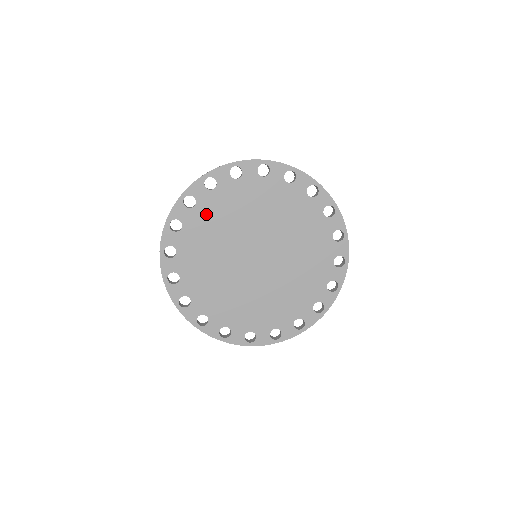
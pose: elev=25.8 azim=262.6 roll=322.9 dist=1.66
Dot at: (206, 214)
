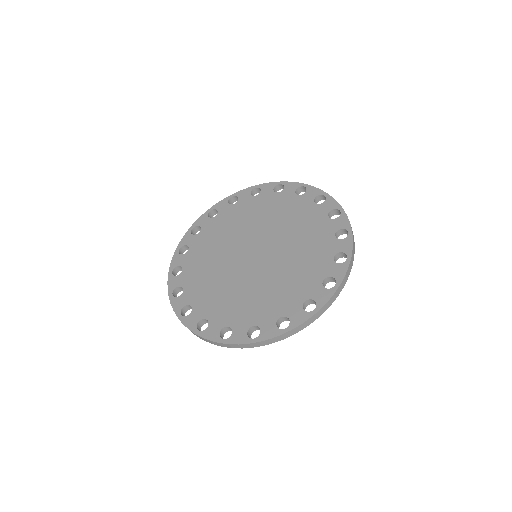
Dot at: (199, 250)
